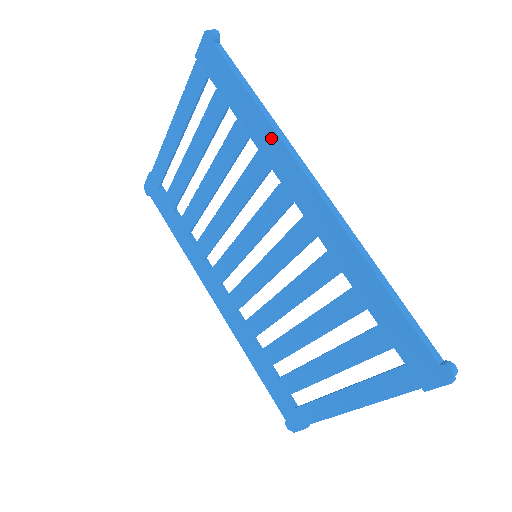
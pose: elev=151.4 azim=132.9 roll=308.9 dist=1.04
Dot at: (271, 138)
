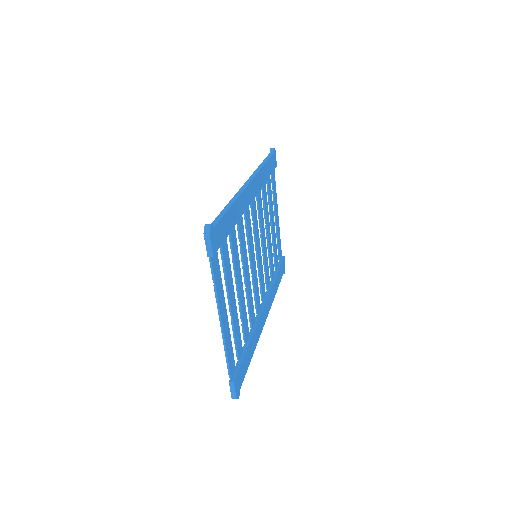
Dot at: occluded
